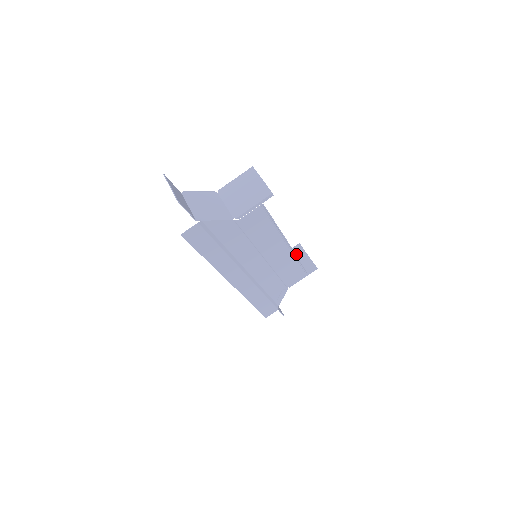
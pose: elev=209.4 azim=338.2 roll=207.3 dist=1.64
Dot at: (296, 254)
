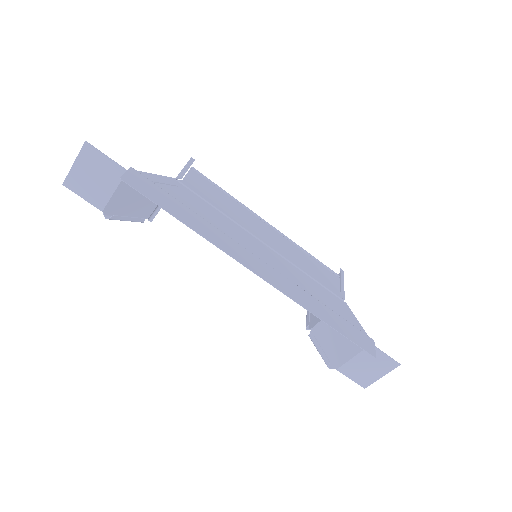
Dot at: occluded
